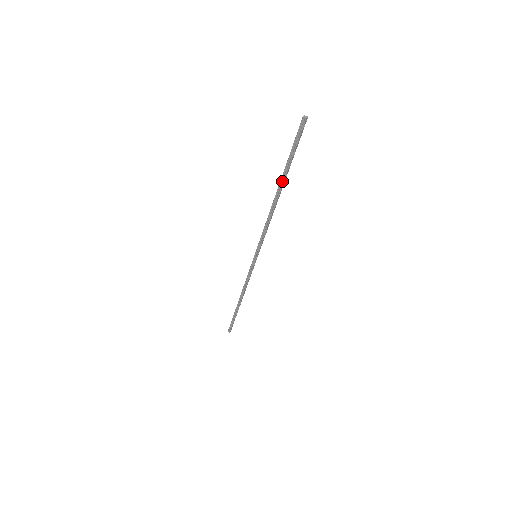
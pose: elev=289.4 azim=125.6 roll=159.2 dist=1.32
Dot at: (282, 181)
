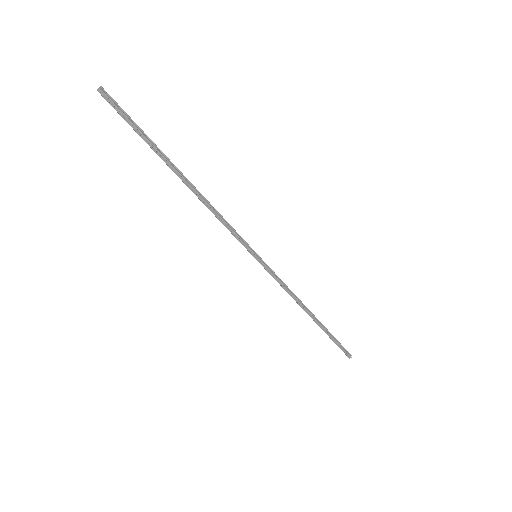
Dot at: (167, 163)
